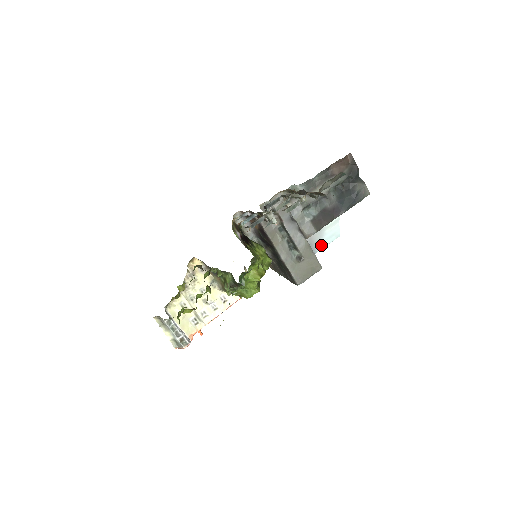
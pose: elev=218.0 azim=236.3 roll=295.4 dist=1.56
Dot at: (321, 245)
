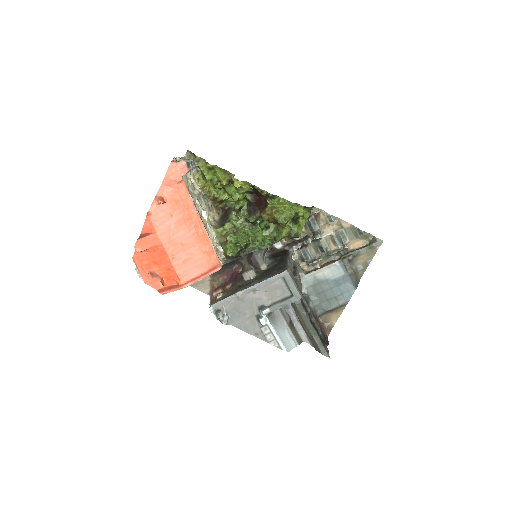
Dot at: (277, 331)
